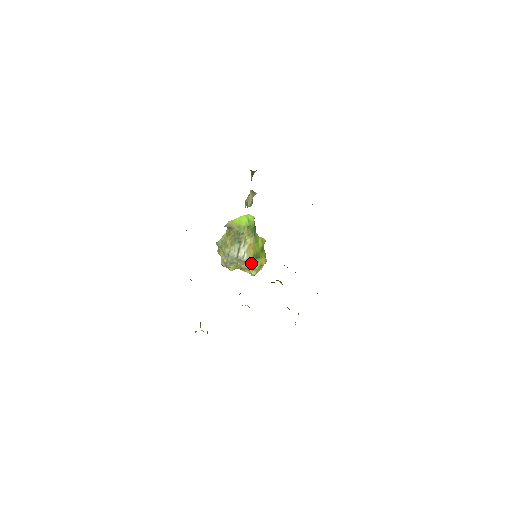
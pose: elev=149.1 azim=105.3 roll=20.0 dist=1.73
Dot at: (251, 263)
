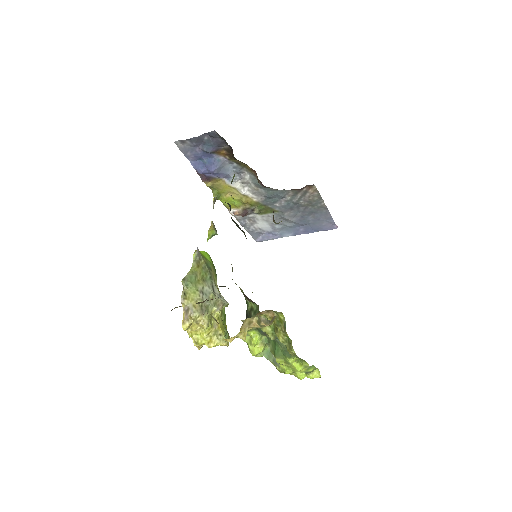
Dot at: (222, 322)
